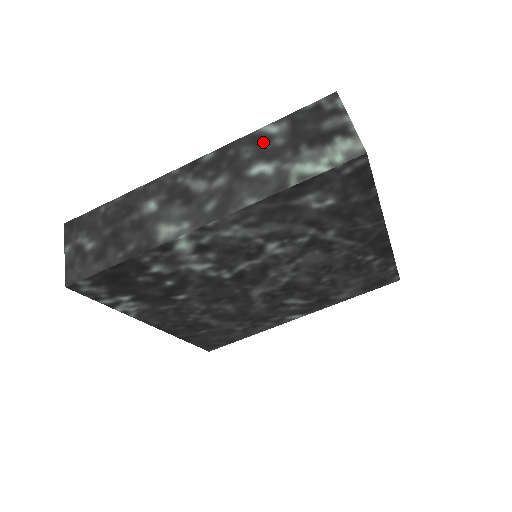
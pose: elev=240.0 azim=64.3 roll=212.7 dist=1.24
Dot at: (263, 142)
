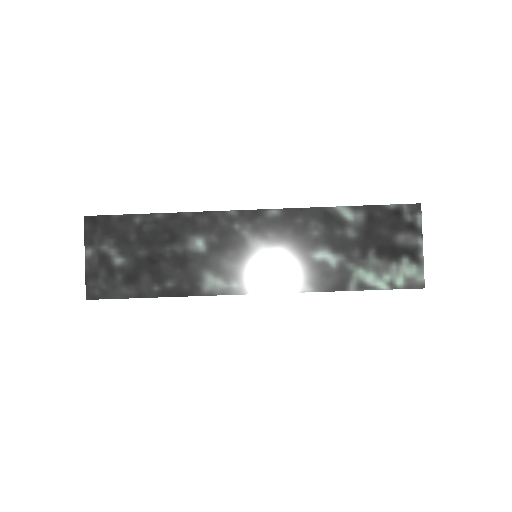
Dot at: (335, 225)
